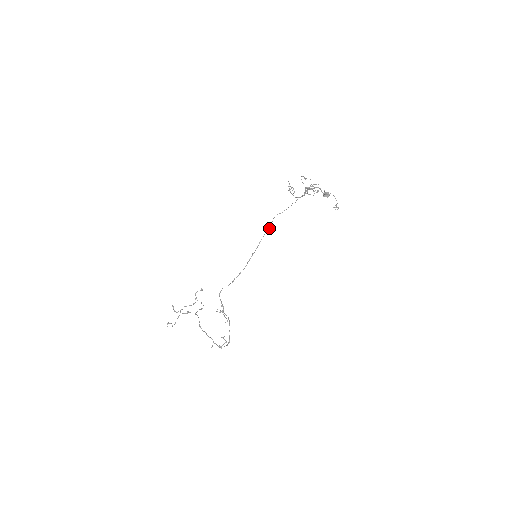
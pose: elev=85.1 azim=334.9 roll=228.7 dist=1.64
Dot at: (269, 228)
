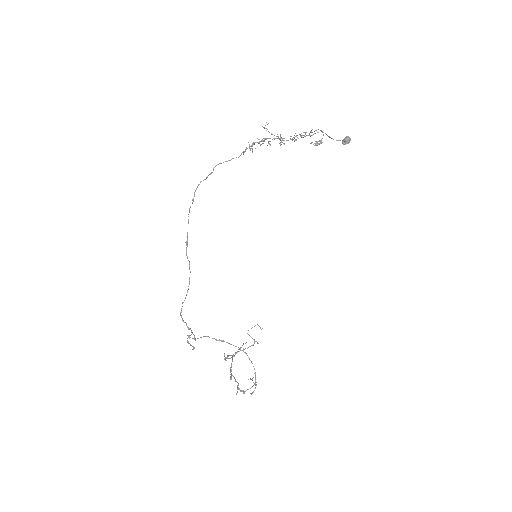
Dot at: occluded
